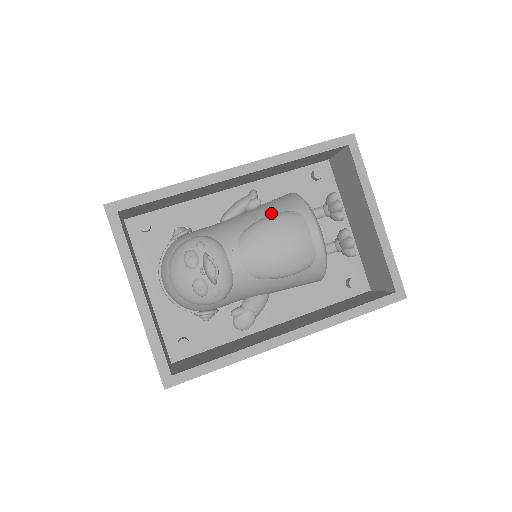
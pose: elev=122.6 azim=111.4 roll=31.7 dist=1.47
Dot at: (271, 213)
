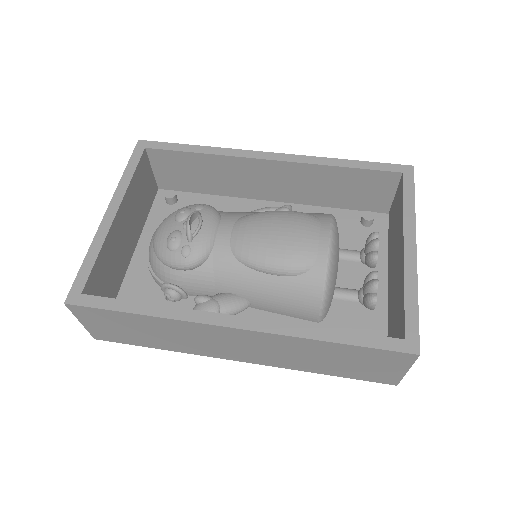
Dot at: occluded
